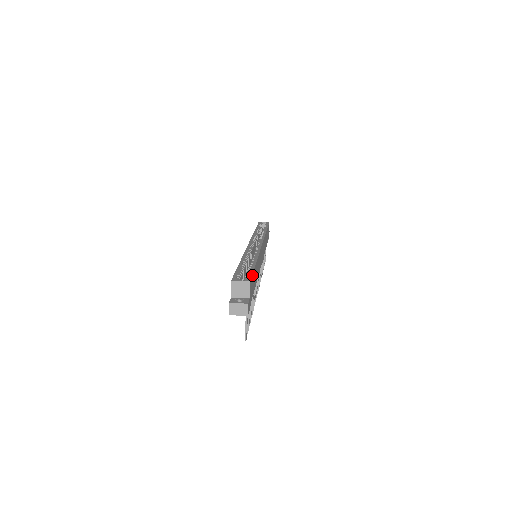
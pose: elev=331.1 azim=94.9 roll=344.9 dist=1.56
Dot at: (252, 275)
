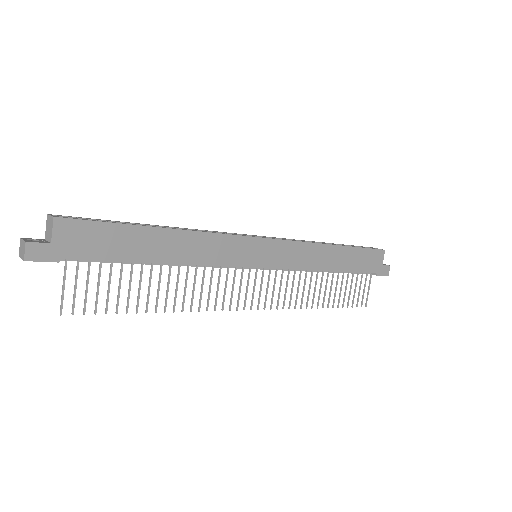
Dot at: (94, 222)
